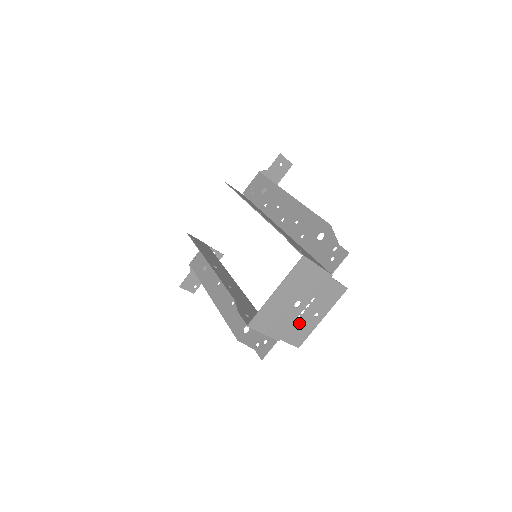
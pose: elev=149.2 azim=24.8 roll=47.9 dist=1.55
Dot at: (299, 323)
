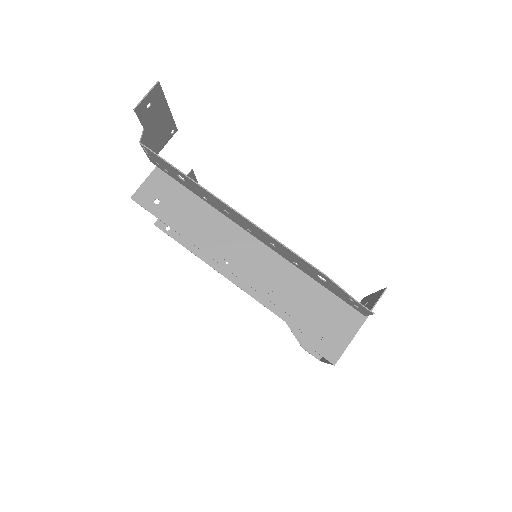
Dot at: occluded
